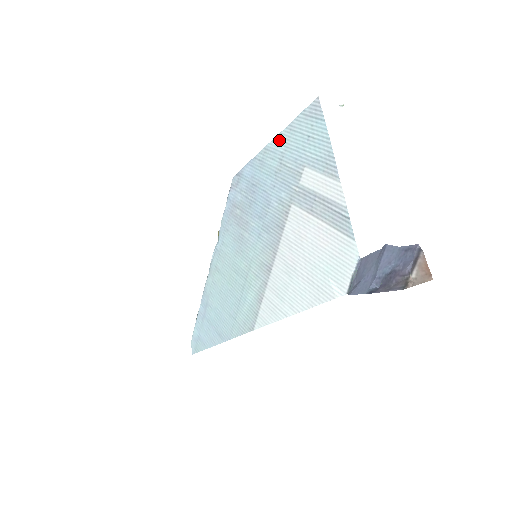
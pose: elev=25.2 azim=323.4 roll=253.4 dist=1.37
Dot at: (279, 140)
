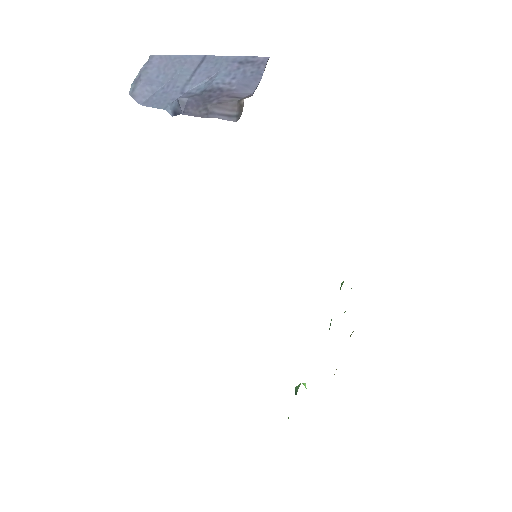
Dot at: occluded
